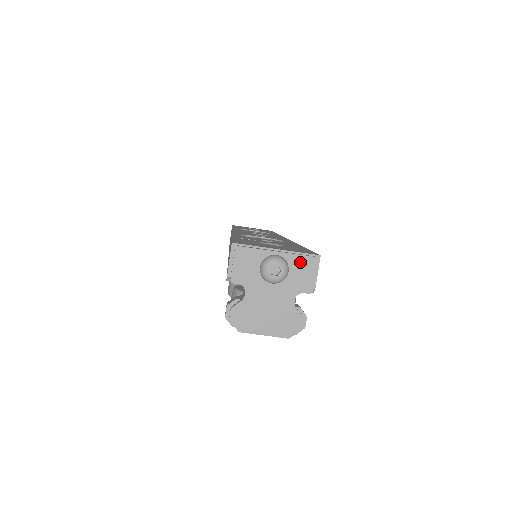
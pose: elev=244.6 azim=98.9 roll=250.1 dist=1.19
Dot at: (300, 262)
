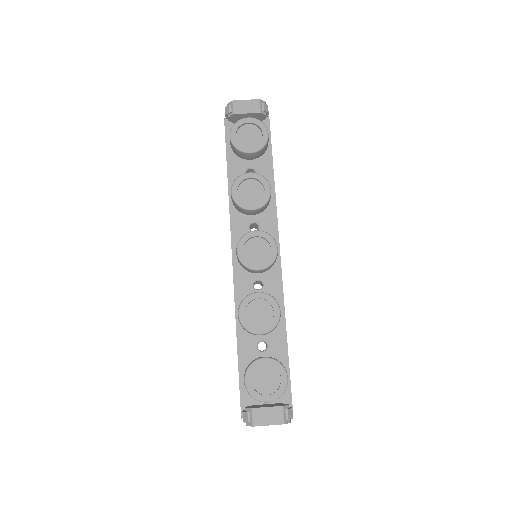
Dot at: occluded
